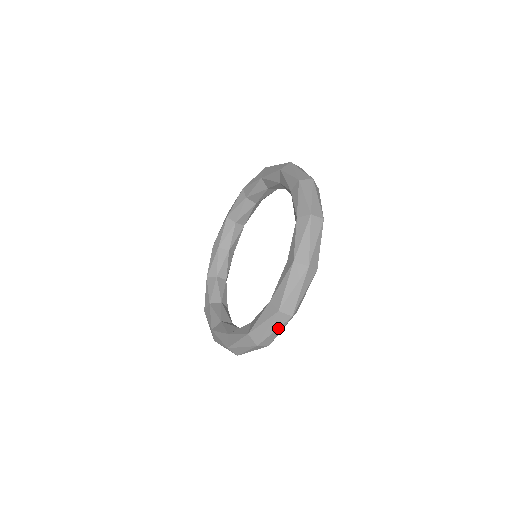
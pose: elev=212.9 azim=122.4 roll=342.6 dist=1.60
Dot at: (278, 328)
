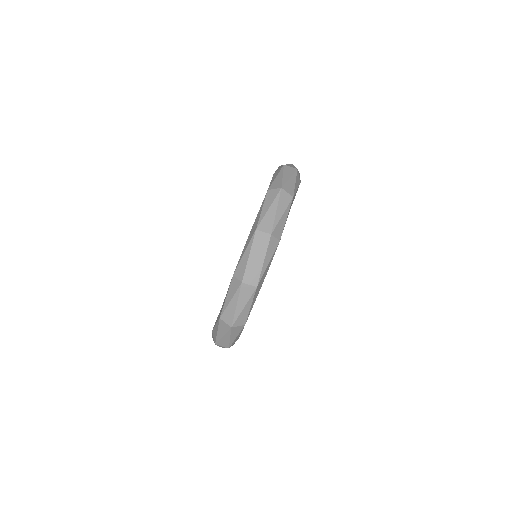
Dot at: (260, 253)
